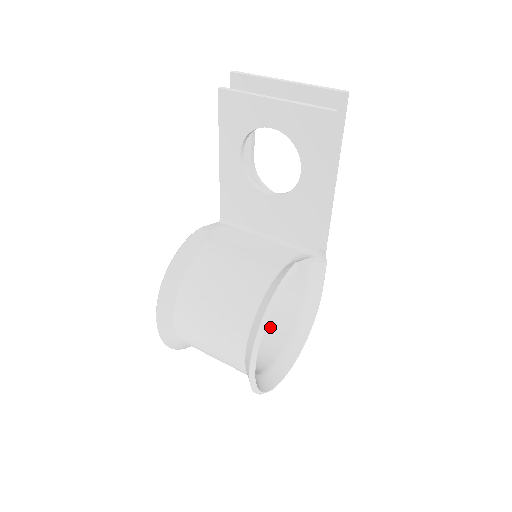
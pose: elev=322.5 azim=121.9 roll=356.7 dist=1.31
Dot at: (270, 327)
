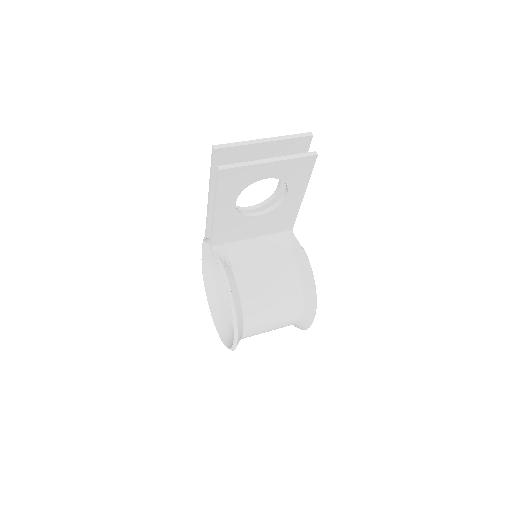
Dot at: occluded
